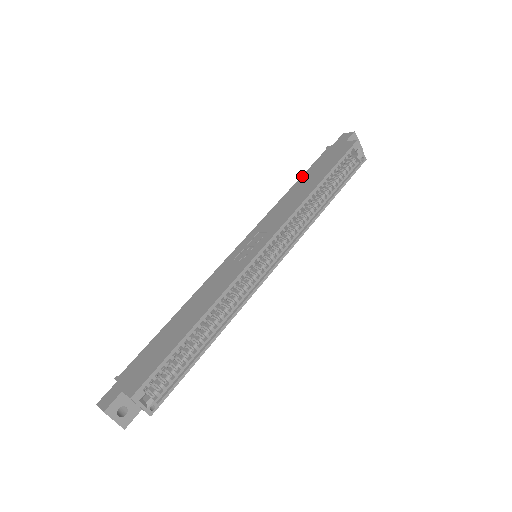
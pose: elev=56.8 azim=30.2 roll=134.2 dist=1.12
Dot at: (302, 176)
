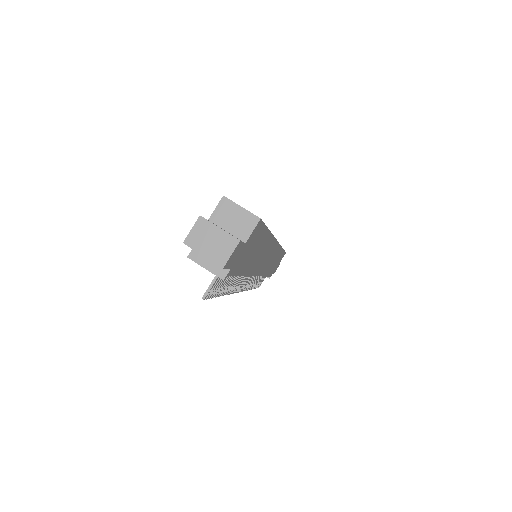
Dot at: occluded
